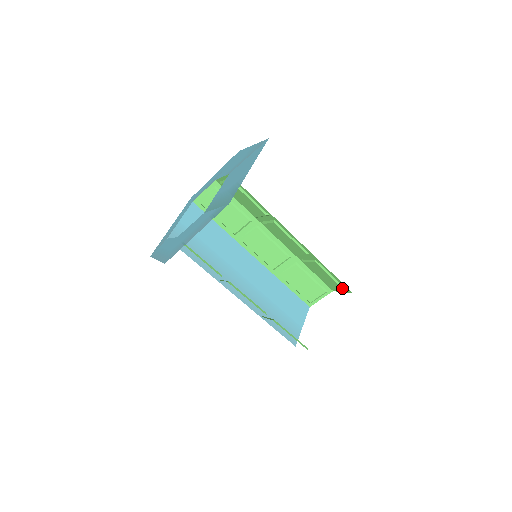
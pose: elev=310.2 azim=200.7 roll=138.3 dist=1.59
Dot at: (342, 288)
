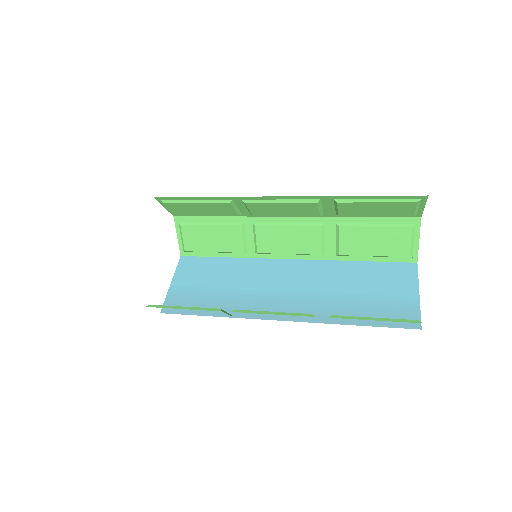
Dot at: (408, 203)
